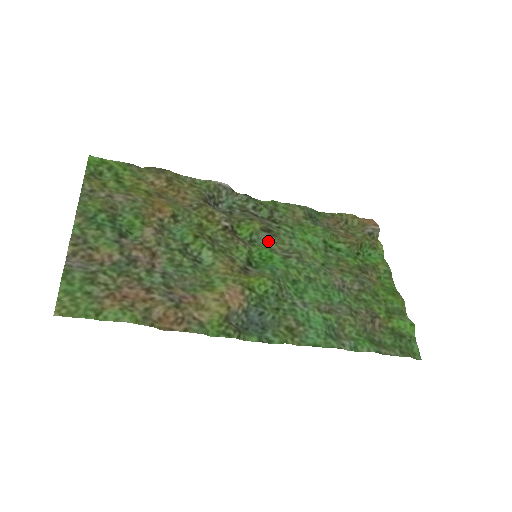
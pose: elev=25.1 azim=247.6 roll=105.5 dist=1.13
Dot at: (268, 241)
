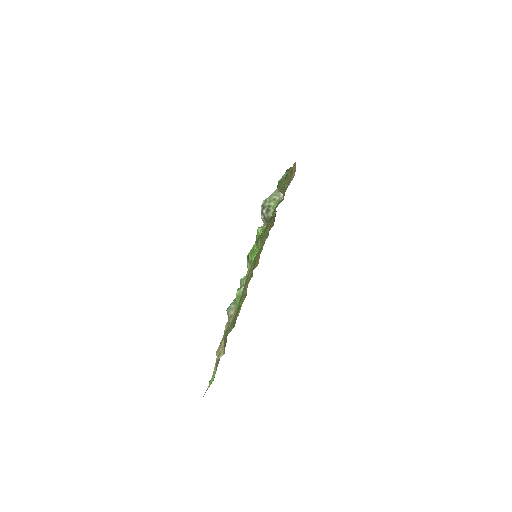
Dot at: occluded
